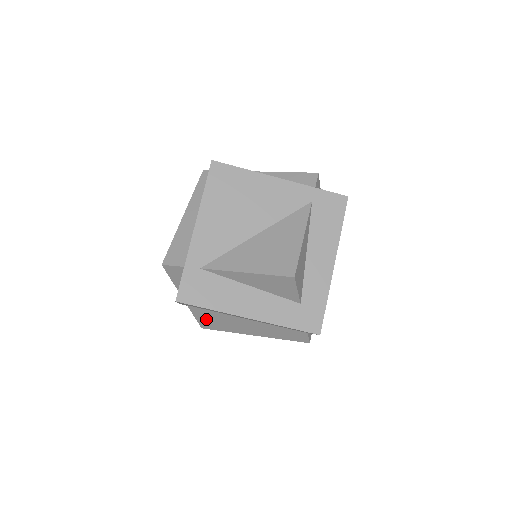
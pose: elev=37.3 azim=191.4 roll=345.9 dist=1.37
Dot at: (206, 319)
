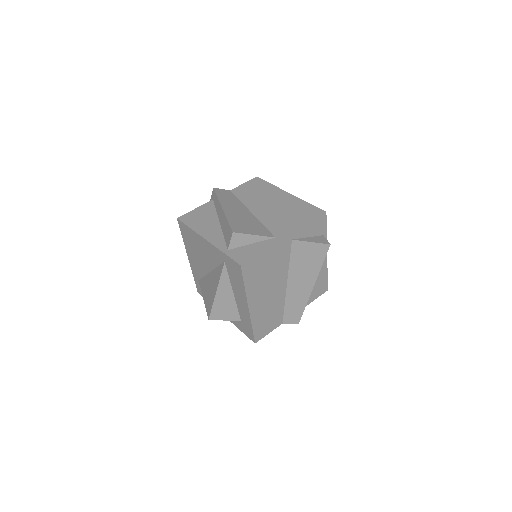
Dot at: occluded
